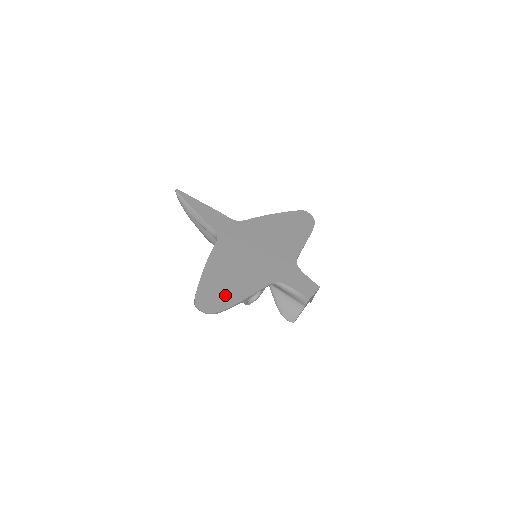
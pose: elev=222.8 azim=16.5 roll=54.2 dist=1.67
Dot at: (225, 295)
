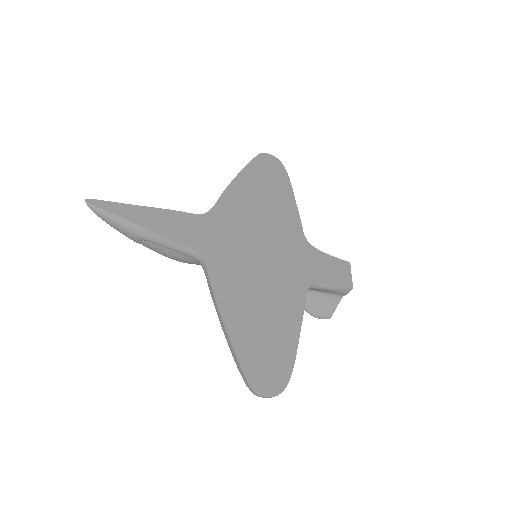
Dot at: (276, 350)
